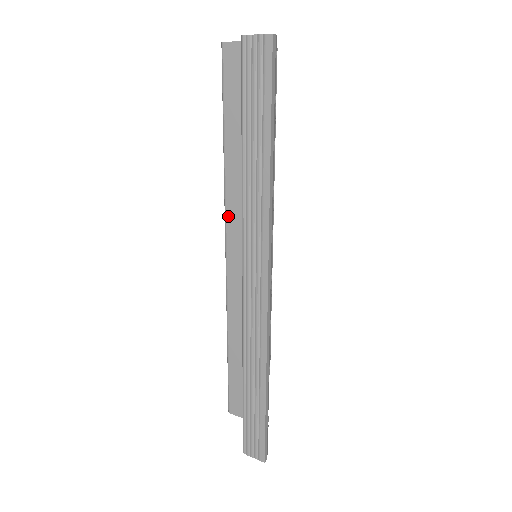
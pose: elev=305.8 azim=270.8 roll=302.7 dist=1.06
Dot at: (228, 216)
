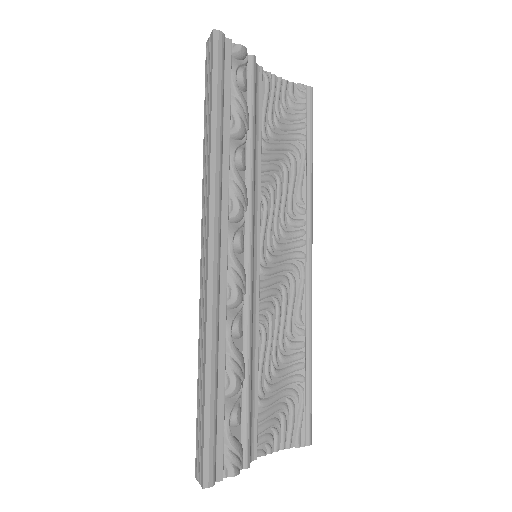
Dot at: occluded
